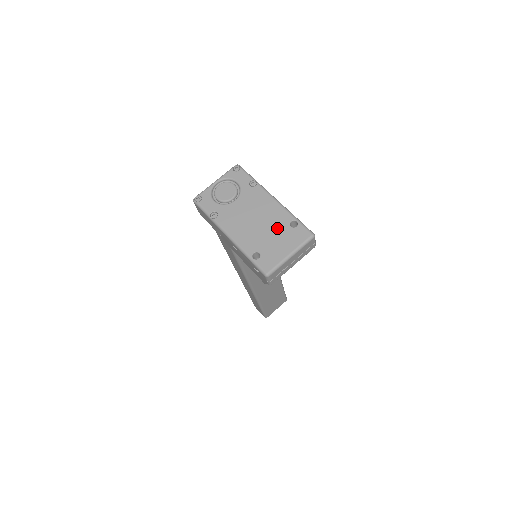
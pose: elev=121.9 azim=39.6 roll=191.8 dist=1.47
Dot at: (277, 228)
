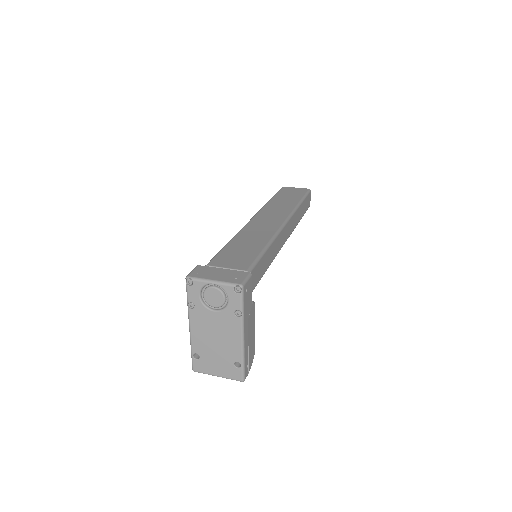
Dot at: (224, 356)
